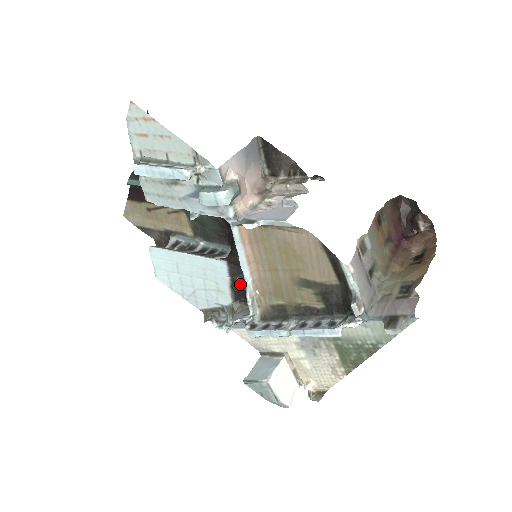
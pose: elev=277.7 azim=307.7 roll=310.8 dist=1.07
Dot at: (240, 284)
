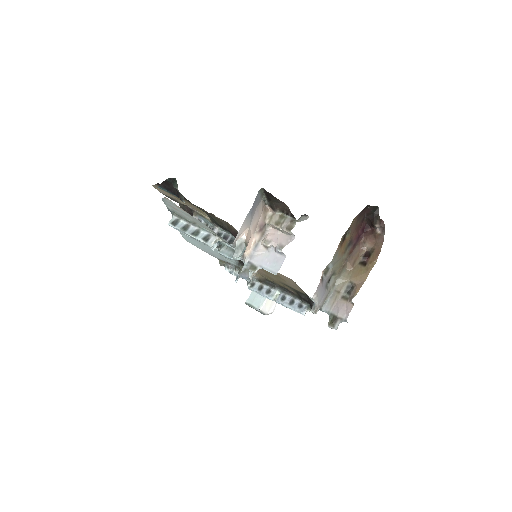
Dot at: occluded
